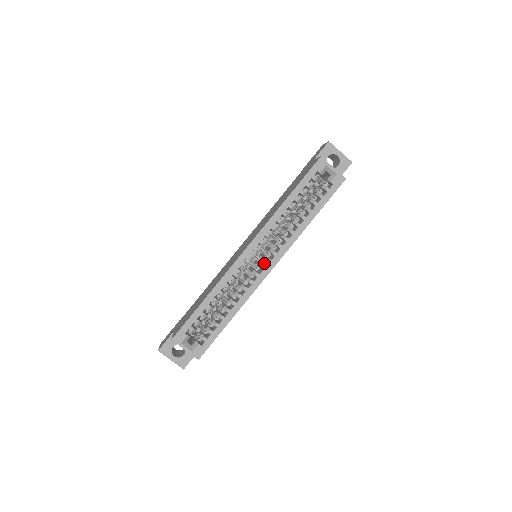
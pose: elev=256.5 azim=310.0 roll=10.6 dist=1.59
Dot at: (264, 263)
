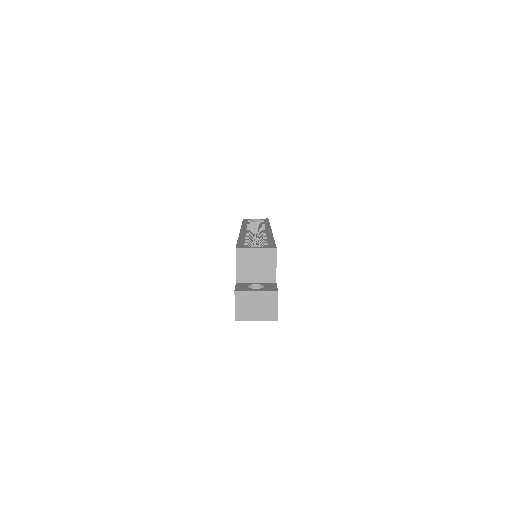
Dot at: occluded
